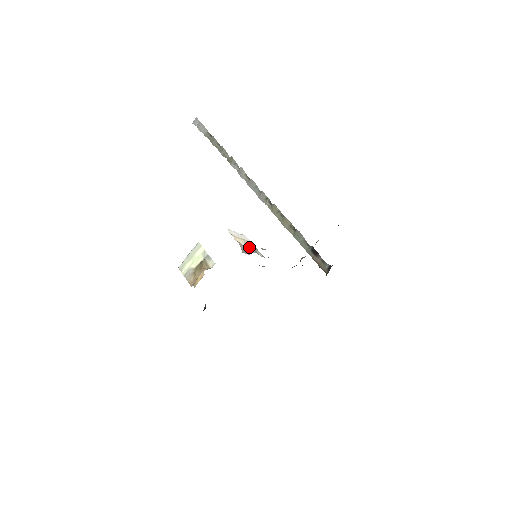
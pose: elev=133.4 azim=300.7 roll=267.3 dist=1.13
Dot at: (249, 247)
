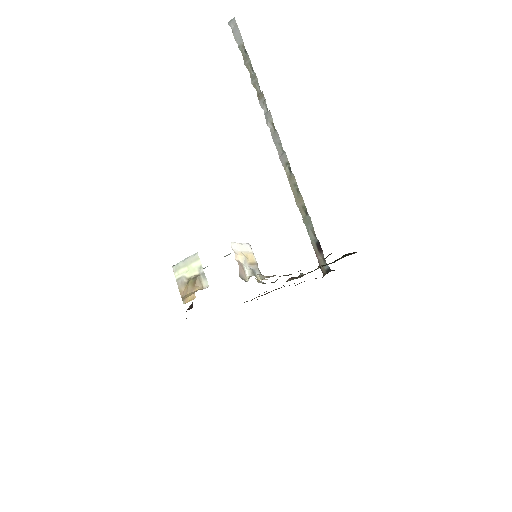
Dot at: (249, 264)
